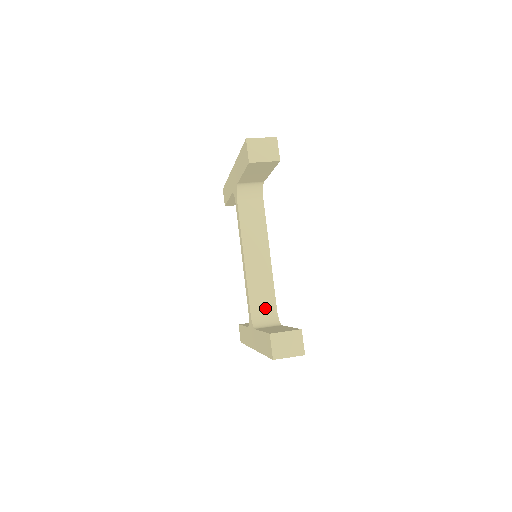
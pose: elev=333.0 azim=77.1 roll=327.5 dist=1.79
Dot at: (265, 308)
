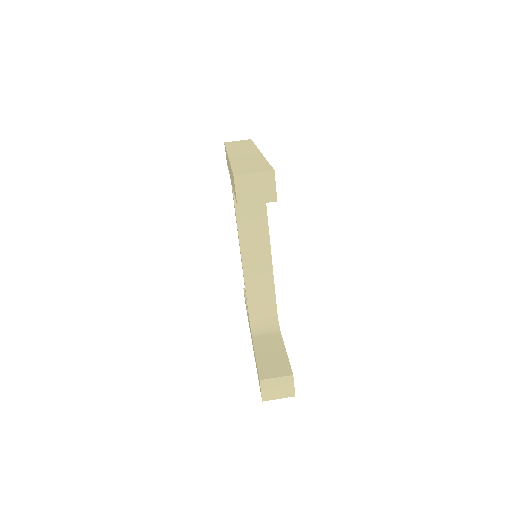
Dot at: (264, 310)
